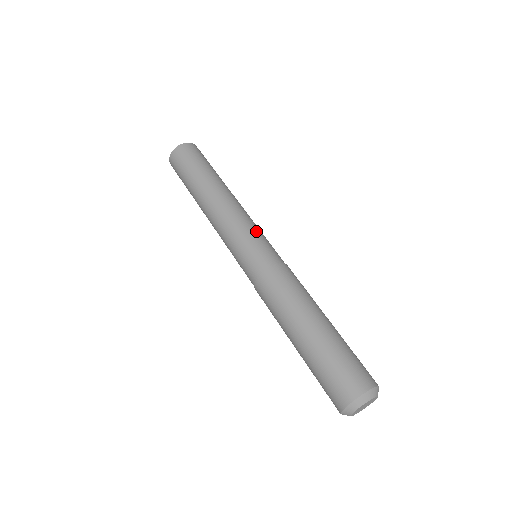
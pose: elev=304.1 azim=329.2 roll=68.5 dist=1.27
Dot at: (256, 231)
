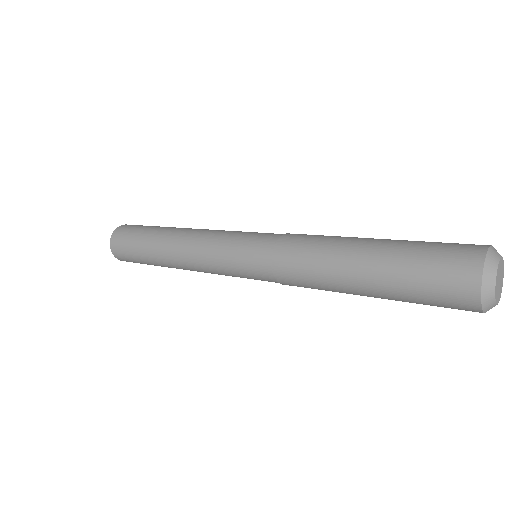
Dot at: (236, 233)
